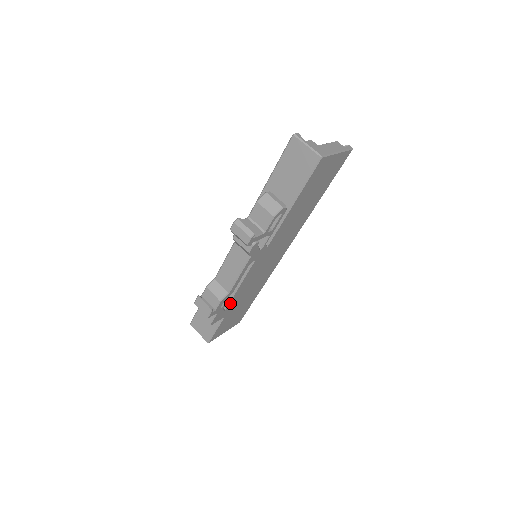
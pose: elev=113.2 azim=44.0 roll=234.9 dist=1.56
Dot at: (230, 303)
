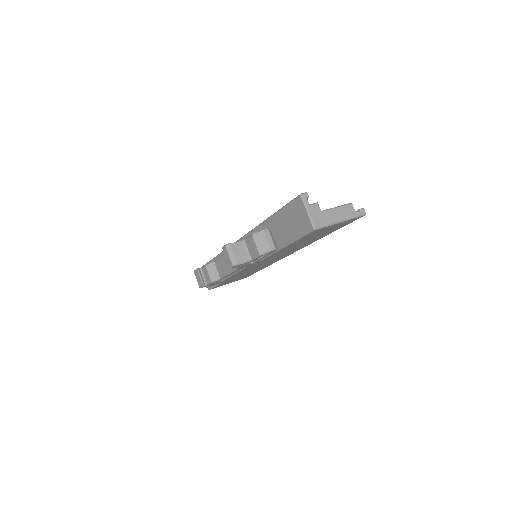
Dot at: (226, 279)
